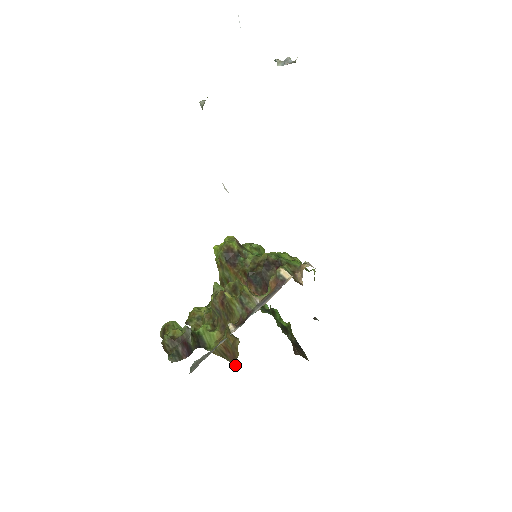
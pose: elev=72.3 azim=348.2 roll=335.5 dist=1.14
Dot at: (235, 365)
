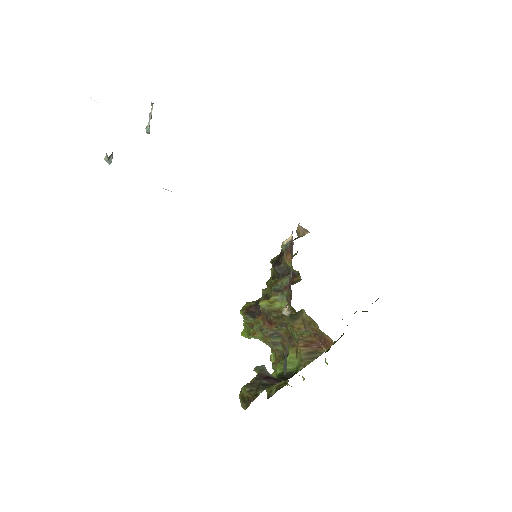
Dot at: (327, 343)
